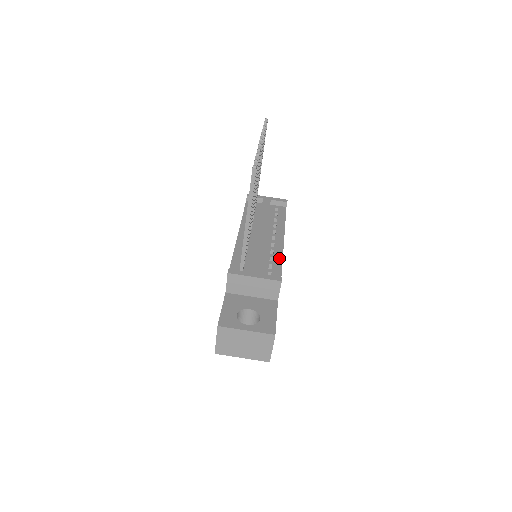
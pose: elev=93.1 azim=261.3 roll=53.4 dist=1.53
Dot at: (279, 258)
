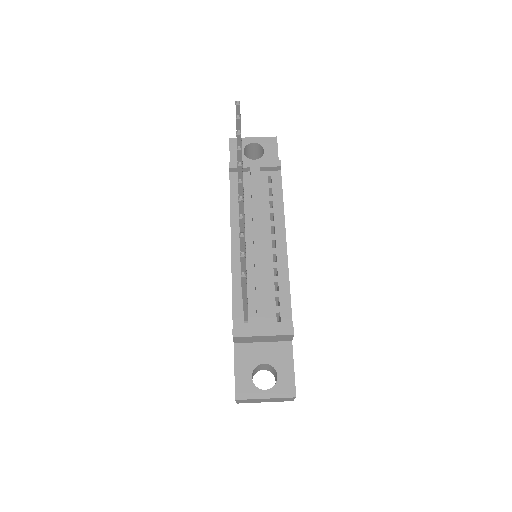
Dot at: (285, 283)
